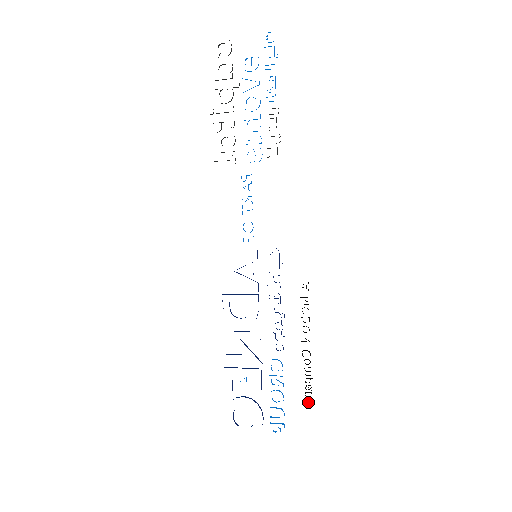
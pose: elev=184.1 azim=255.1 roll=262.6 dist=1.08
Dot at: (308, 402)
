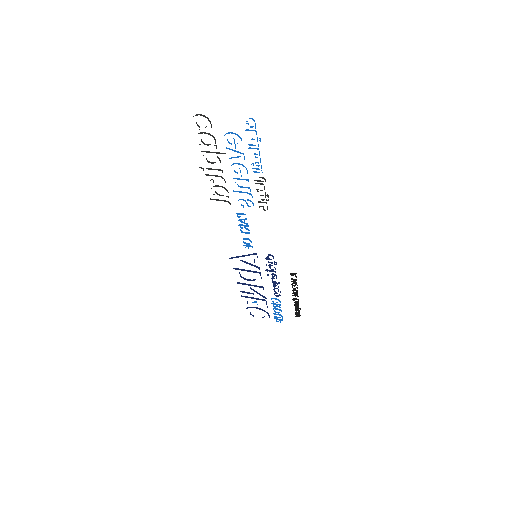
Dot at: (297, 316)
